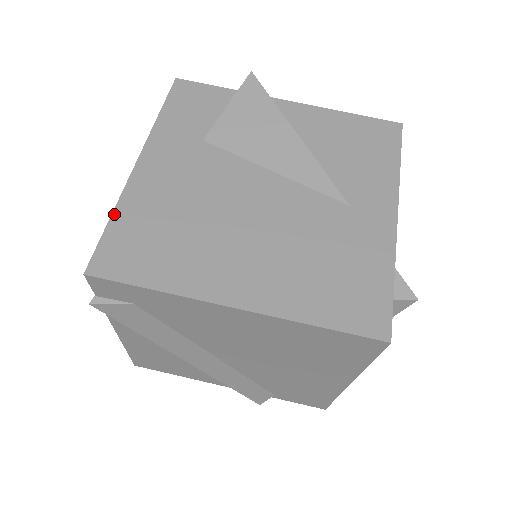
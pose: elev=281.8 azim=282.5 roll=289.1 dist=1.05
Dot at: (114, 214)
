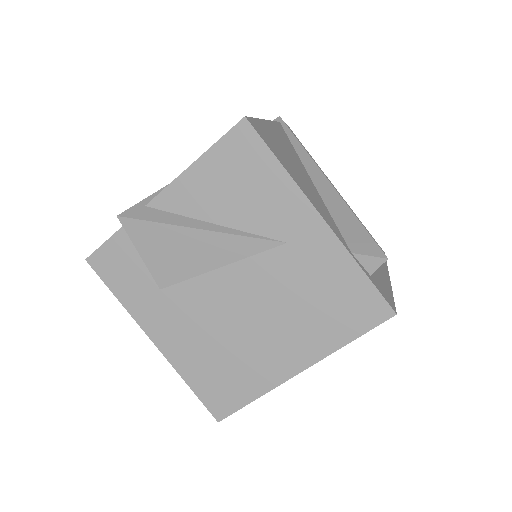
Dot at: (187, 382)
